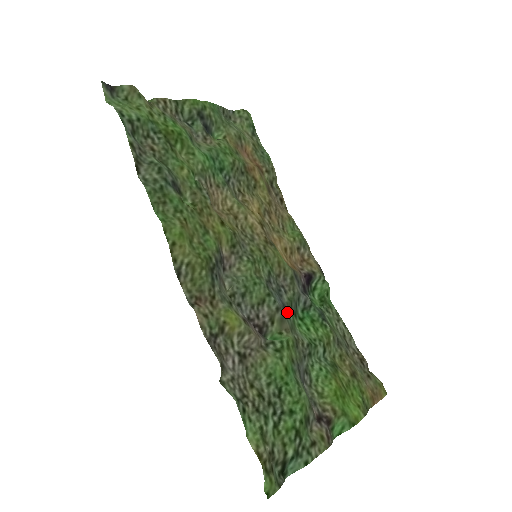
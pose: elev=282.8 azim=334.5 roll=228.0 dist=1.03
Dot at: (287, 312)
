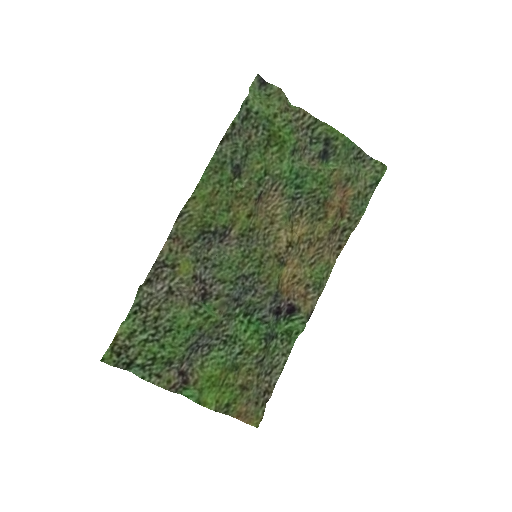
Dot at: (236, 305)
